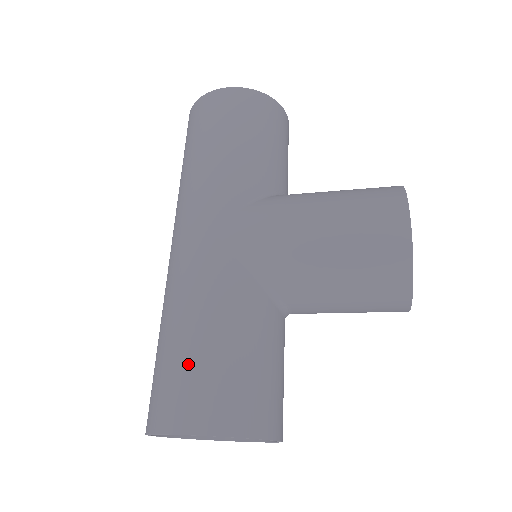
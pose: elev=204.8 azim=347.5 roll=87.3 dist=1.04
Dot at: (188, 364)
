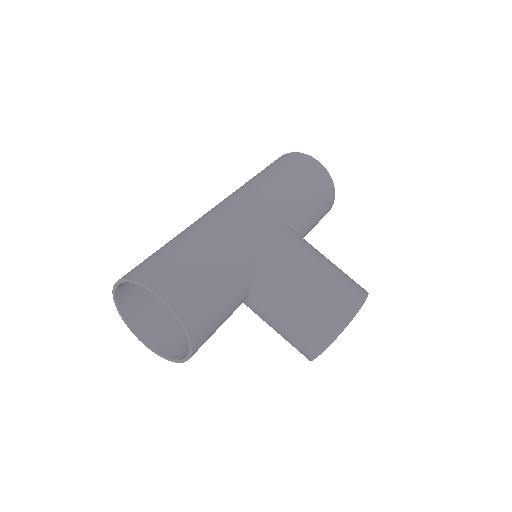
Dot at: (188, 264)
